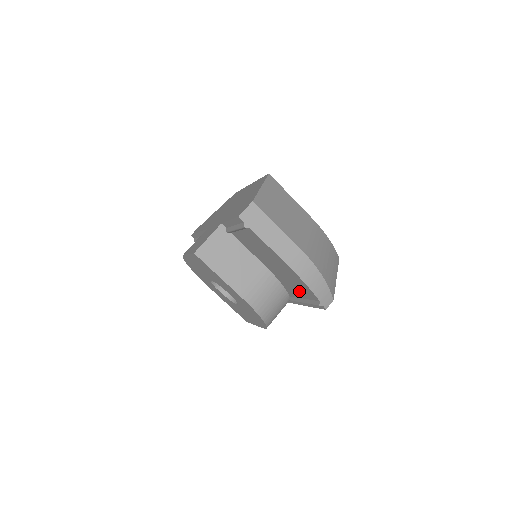
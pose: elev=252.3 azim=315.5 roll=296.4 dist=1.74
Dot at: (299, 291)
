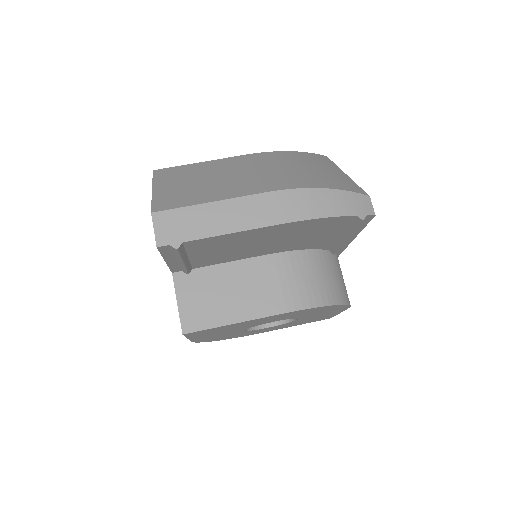
Dot at: (326, 234)
